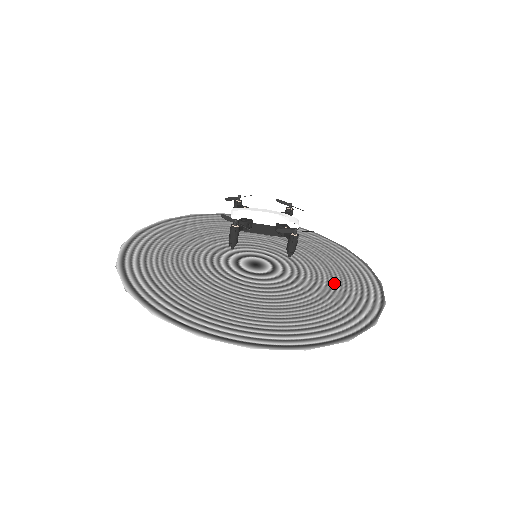
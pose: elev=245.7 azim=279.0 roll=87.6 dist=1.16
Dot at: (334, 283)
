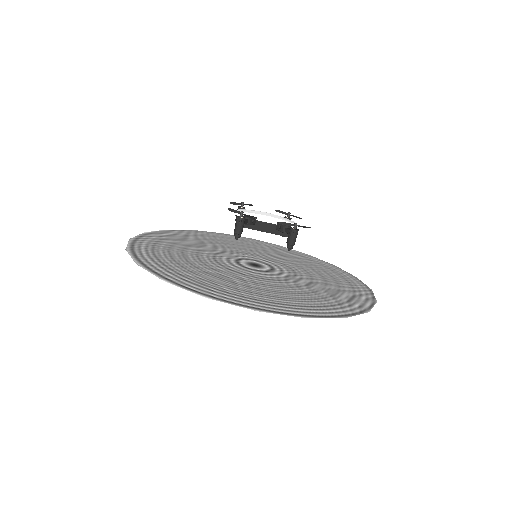
Dot at: (328, 284)
